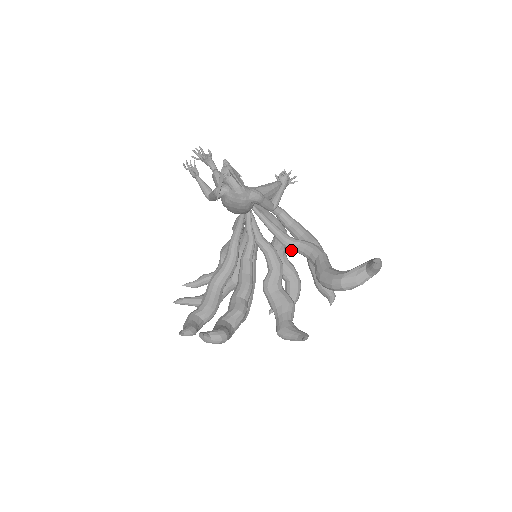
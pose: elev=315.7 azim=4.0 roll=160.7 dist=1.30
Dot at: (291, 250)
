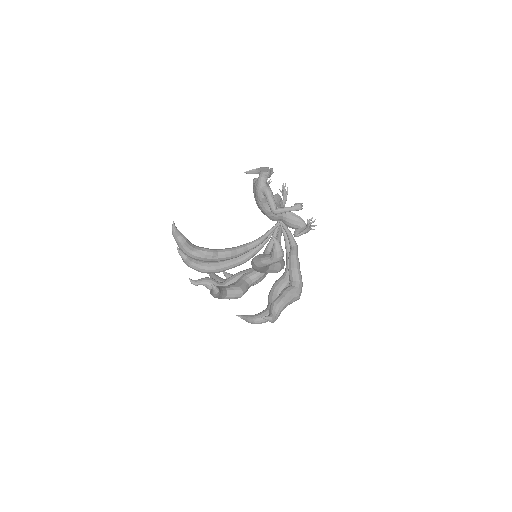
Dot at: occluded
